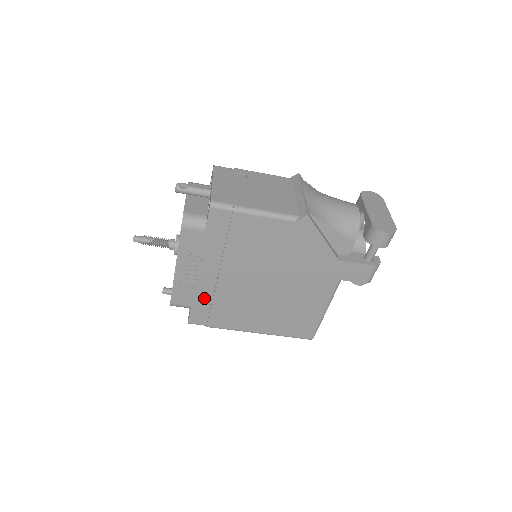
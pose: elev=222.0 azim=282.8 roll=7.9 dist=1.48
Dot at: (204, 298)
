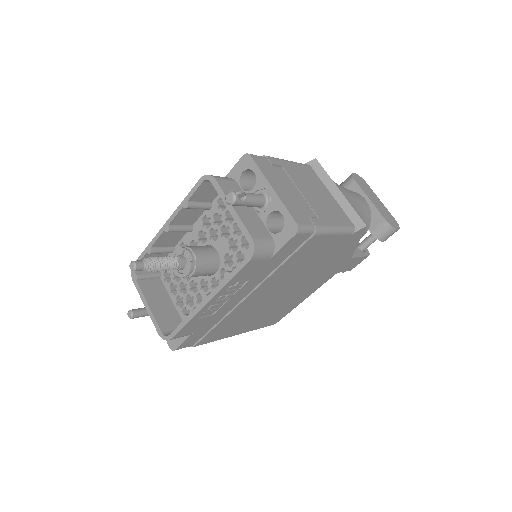
Dot at: (212, 322)
